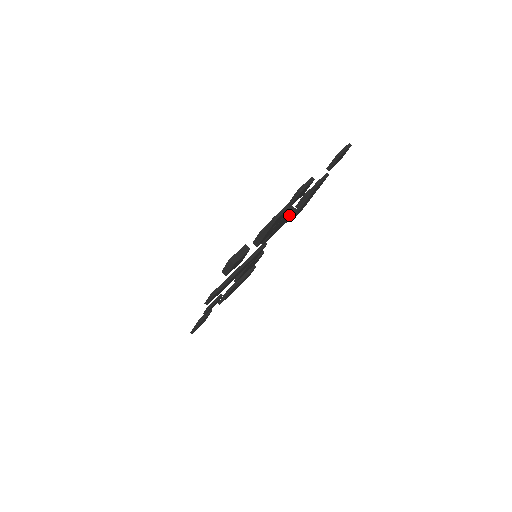
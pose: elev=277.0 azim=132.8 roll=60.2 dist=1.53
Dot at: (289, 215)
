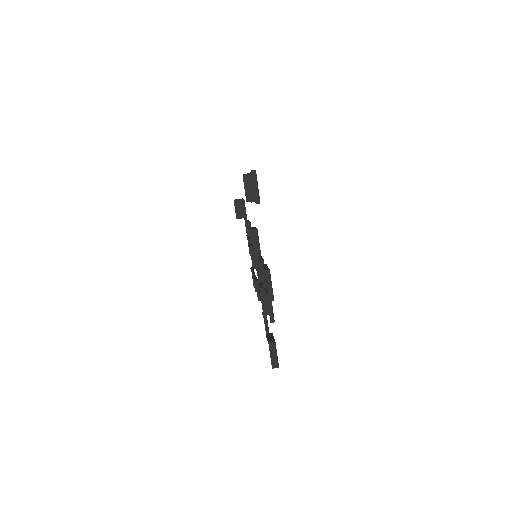
Dot at: (258, 244)
